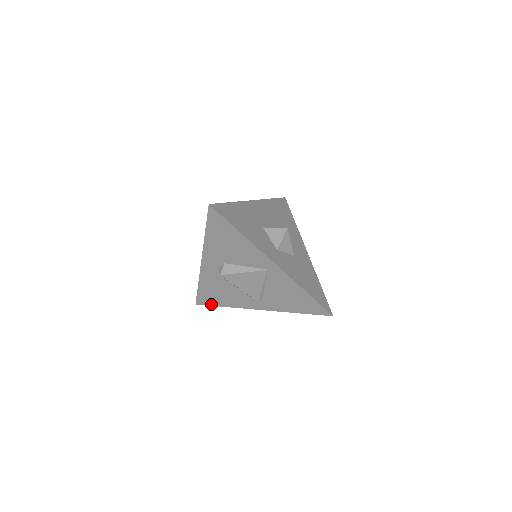
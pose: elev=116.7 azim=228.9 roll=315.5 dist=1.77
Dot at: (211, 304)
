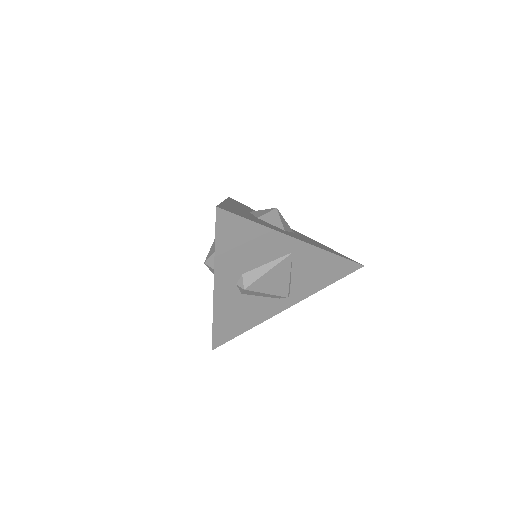
Dot at: (231, 338)
